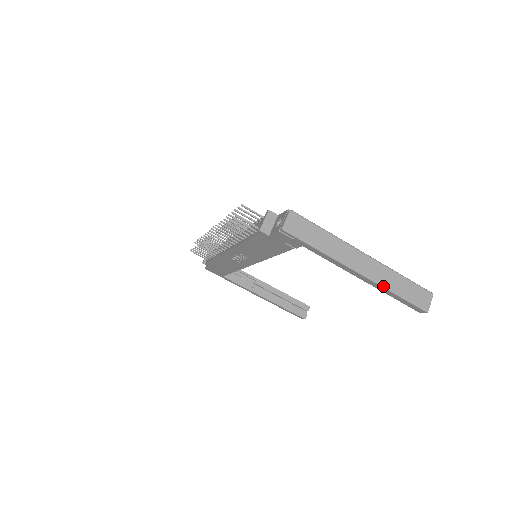
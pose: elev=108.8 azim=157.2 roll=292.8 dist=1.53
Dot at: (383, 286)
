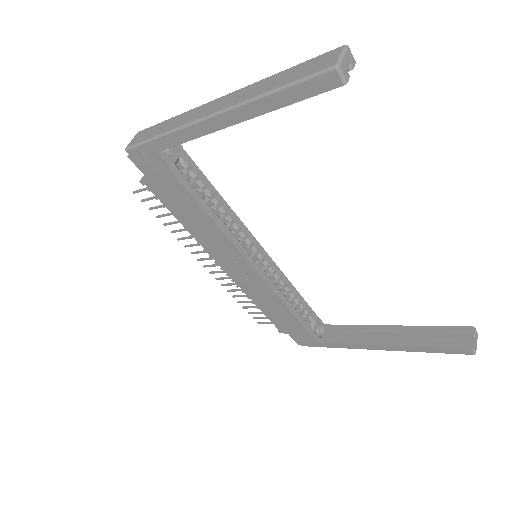
Dot at: (246, 101)
